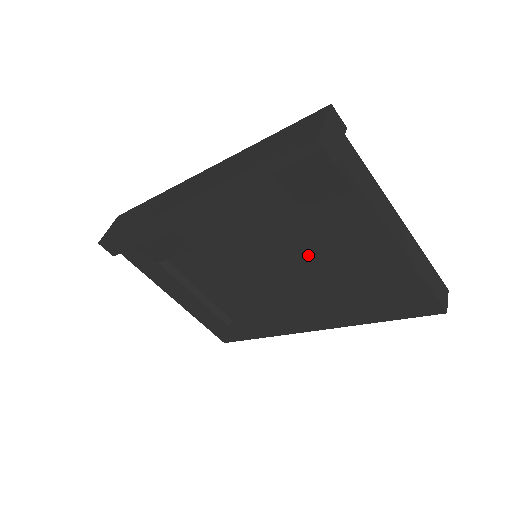
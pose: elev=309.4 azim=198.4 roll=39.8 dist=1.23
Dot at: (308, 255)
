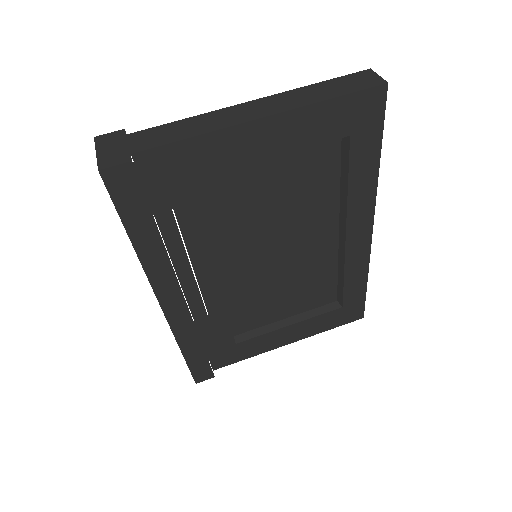
Dot at: (263, 209)
